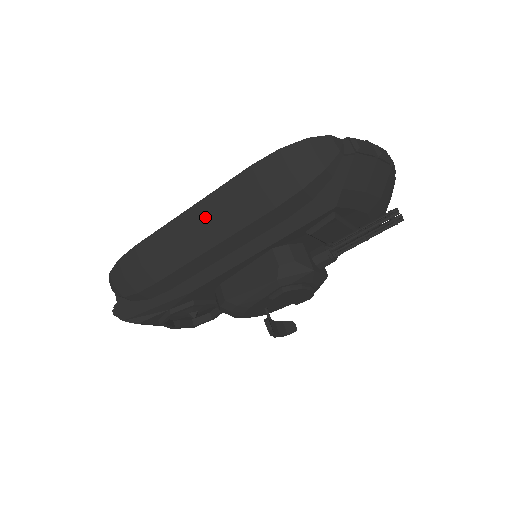
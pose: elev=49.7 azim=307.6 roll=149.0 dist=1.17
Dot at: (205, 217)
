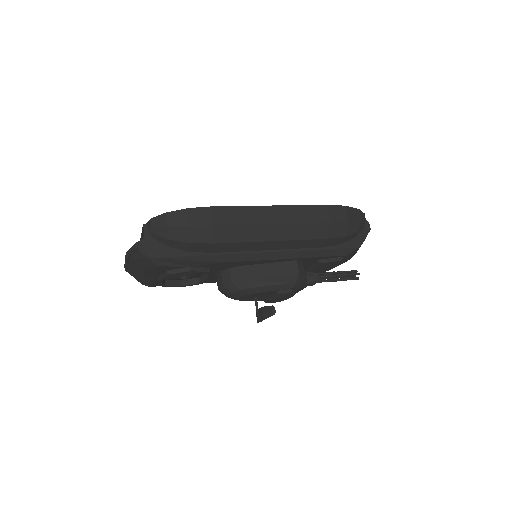
Dot at: (284, 219)
